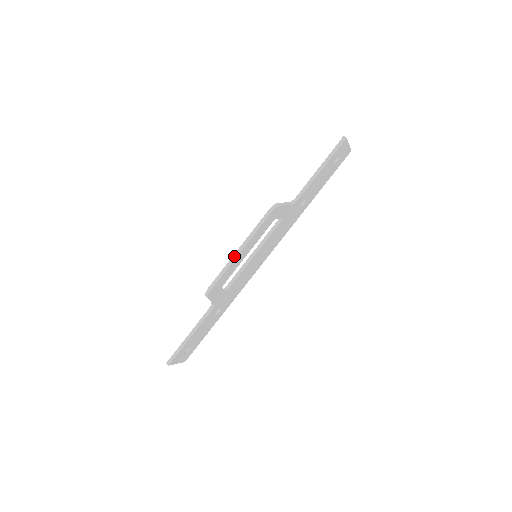
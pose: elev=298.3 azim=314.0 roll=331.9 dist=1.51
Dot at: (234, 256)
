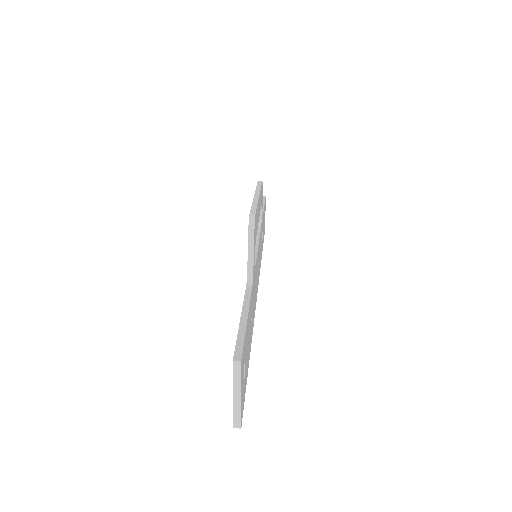
Dot at: (255, 198)
